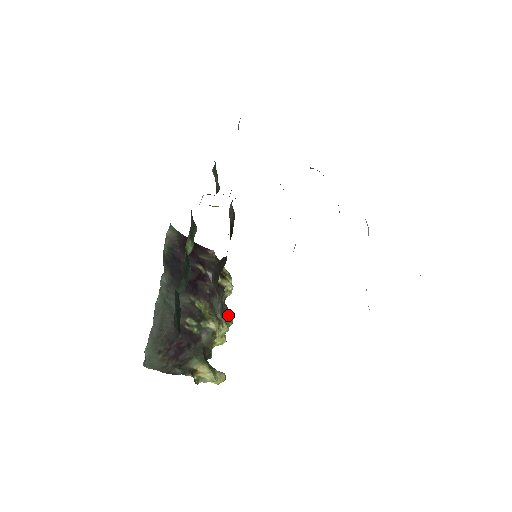
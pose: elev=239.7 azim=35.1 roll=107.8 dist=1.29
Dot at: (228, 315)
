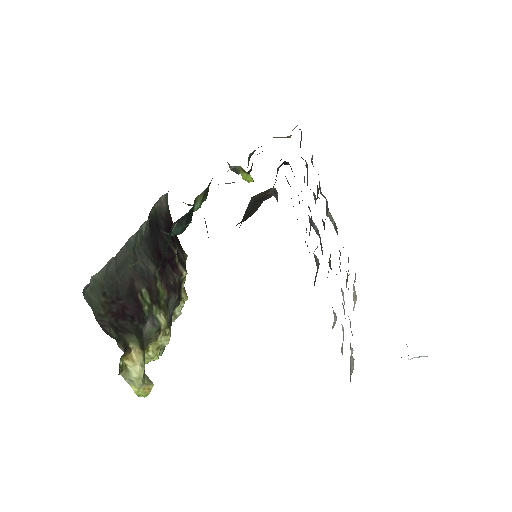
Dot at: occluded
